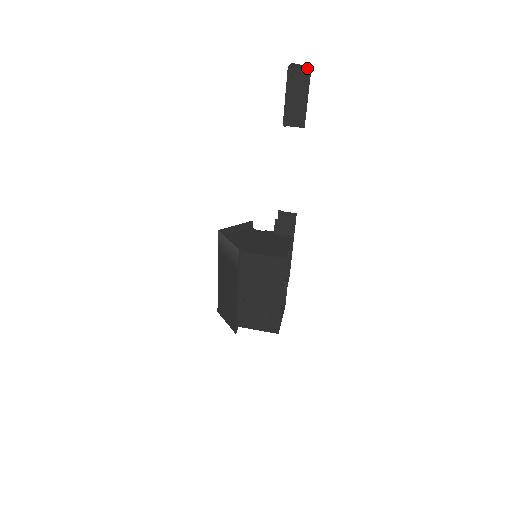
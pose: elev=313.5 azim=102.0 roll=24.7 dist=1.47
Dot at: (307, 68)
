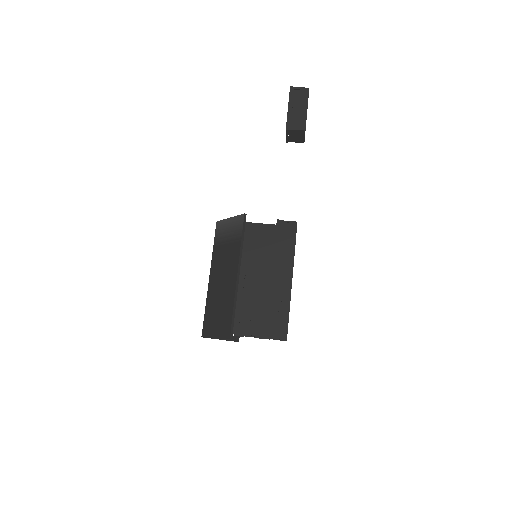
Dot at: (305, 90)
